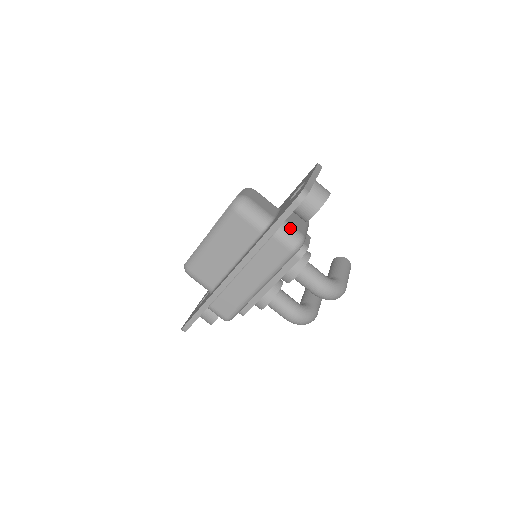
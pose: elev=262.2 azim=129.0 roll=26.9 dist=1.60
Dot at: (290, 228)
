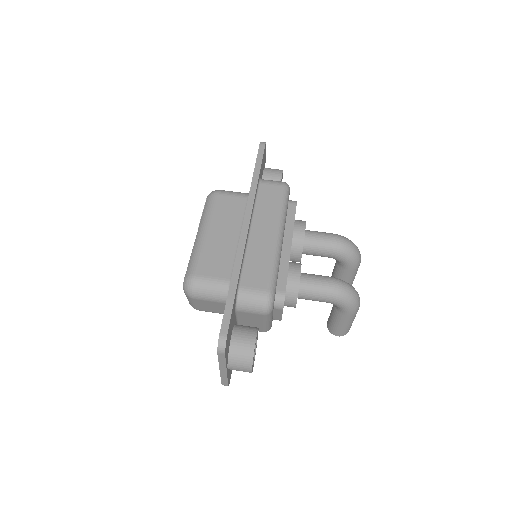
Dot at: occluded
